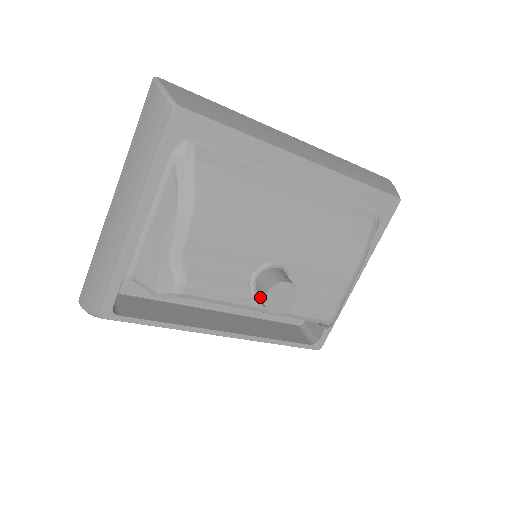
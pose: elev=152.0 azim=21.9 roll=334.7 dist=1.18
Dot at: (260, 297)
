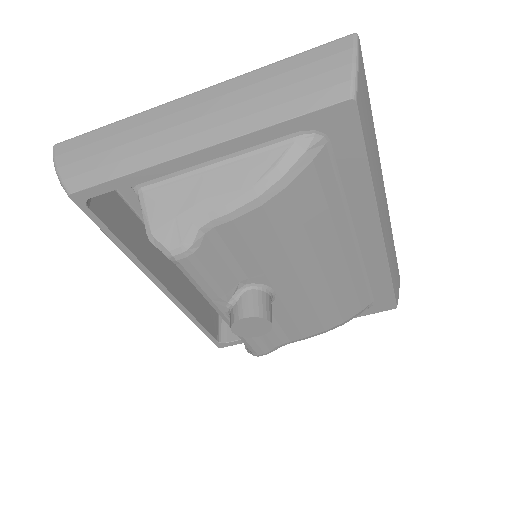
Dot at: (236, 312)
